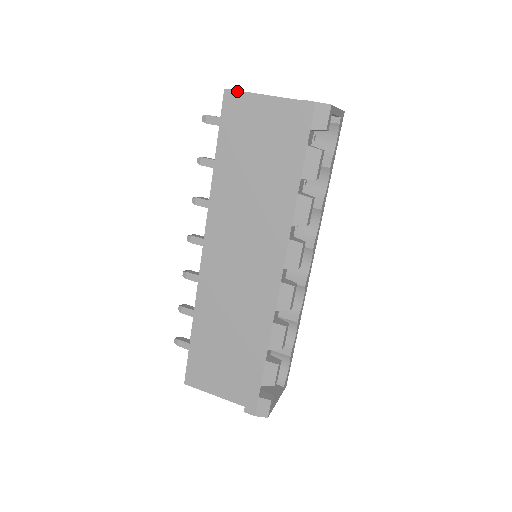
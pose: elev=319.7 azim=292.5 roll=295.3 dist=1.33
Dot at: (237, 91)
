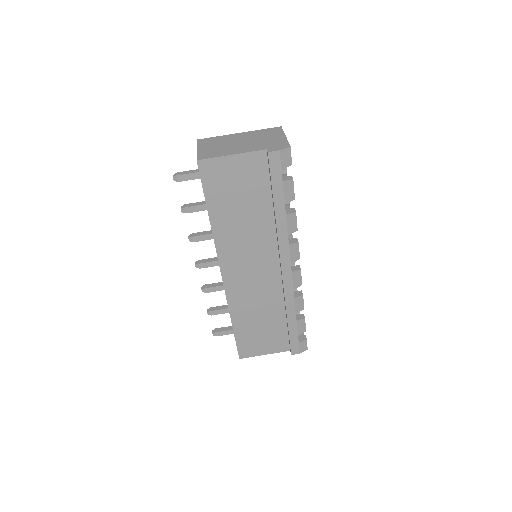
Dot at: (209, 159)
